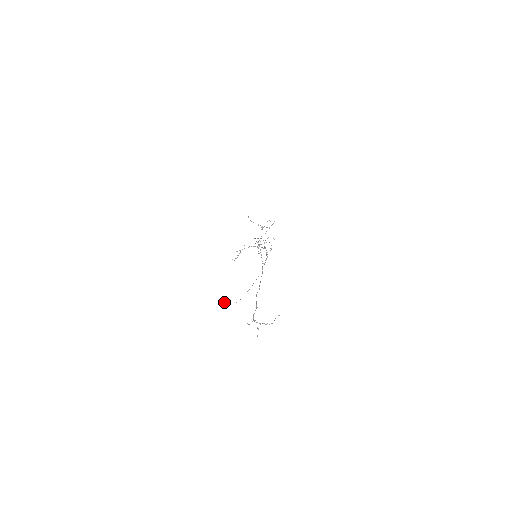
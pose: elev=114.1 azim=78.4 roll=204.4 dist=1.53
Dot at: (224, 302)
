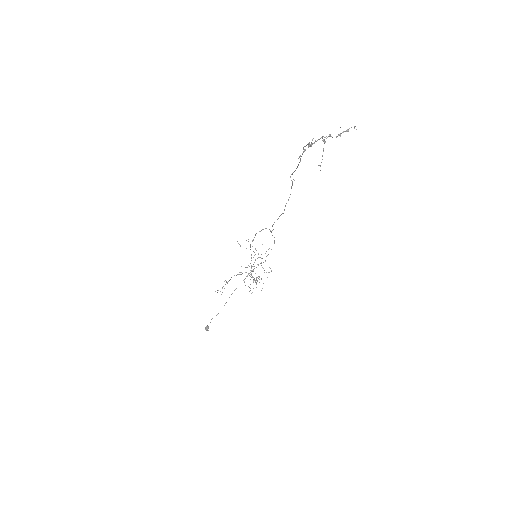
Dot at: (207, 325)
